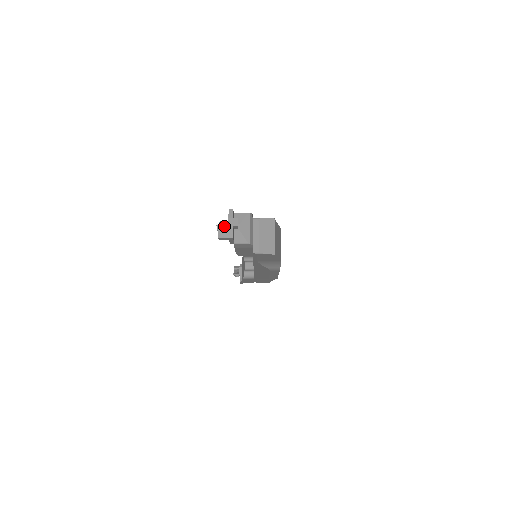
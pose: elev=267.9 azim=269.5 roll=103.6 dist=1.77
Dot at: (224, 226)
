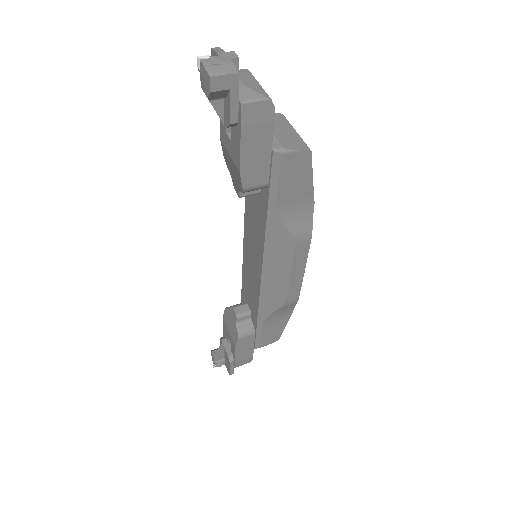
Dot at: (214, 59)
